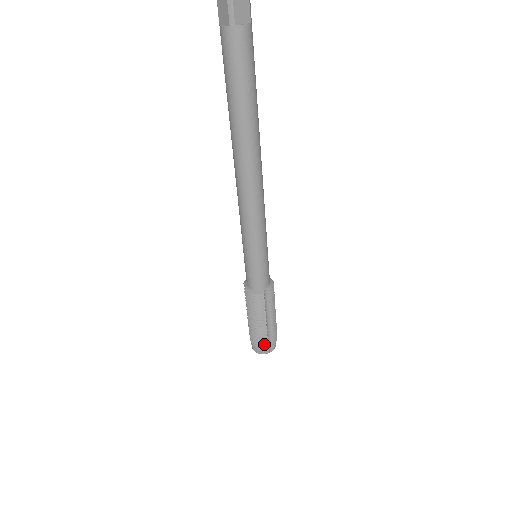
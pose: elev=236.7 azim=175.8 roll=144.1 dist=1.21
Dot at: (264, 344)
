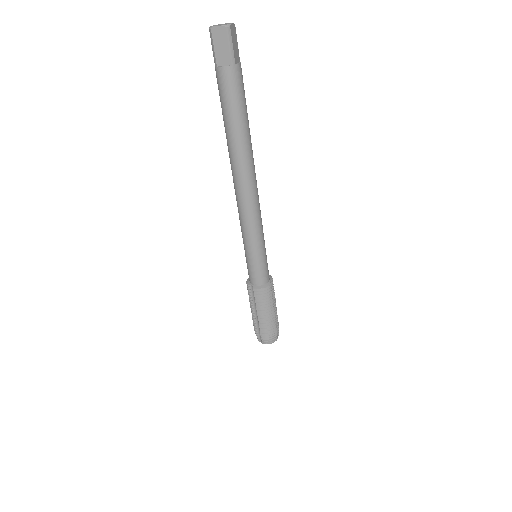
Dot at: (275, 332)
